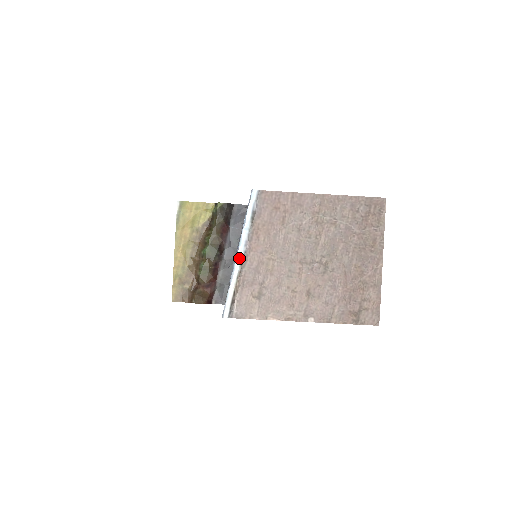
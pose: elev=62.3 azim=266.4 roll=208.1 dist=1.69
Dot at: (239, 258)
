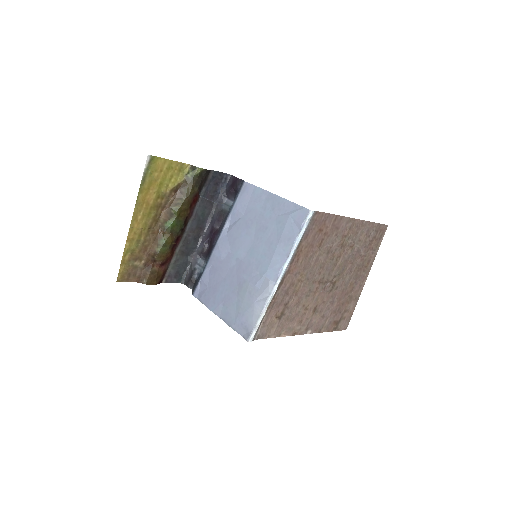
Dot at: (279, 282)
